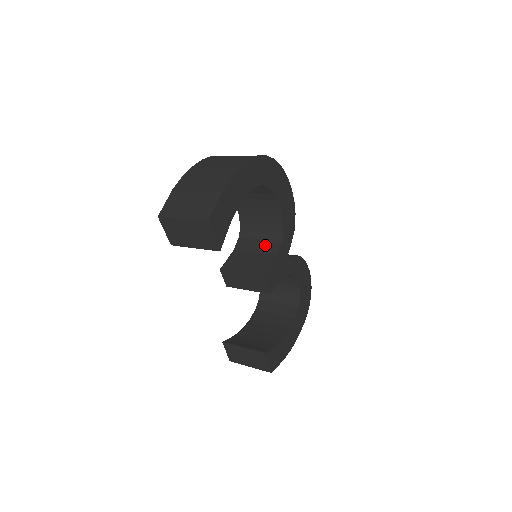
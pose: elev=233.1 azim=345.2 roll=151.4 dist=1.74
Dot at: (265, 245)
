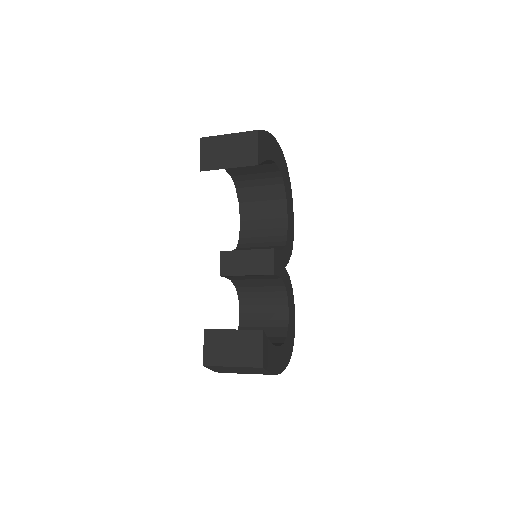
Dot at: (267, 248)
